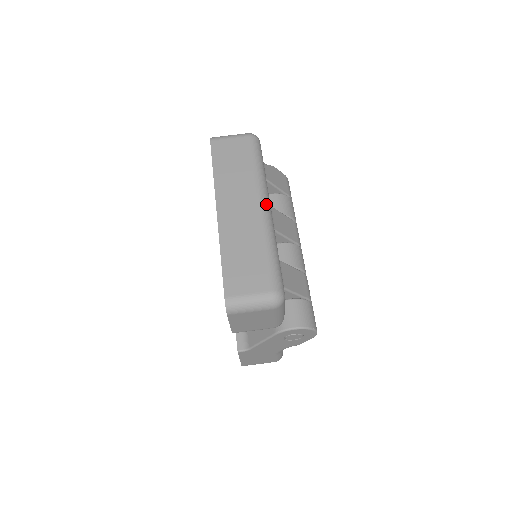
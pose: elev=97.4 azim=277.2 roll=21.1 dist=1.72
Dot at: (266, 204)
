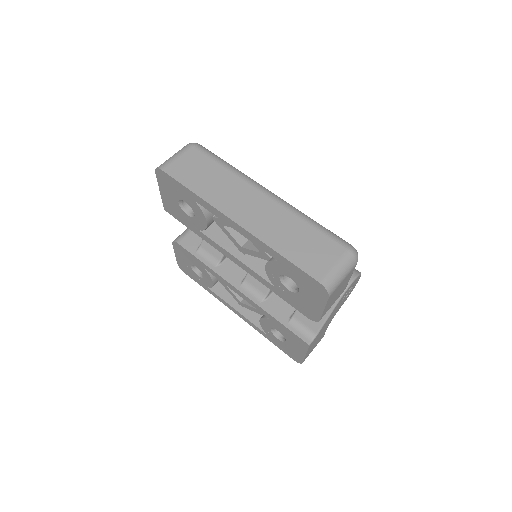
Dot at: (267, 190)
